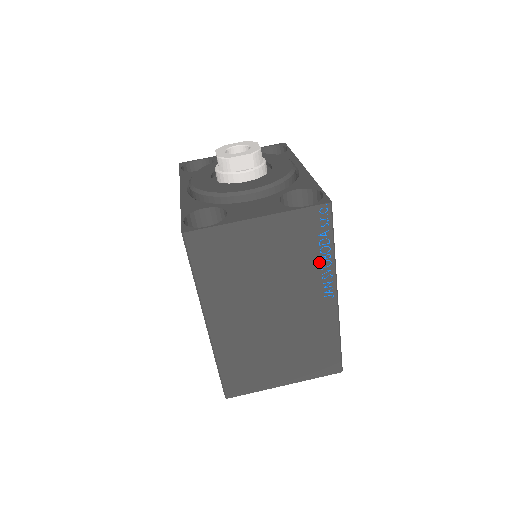
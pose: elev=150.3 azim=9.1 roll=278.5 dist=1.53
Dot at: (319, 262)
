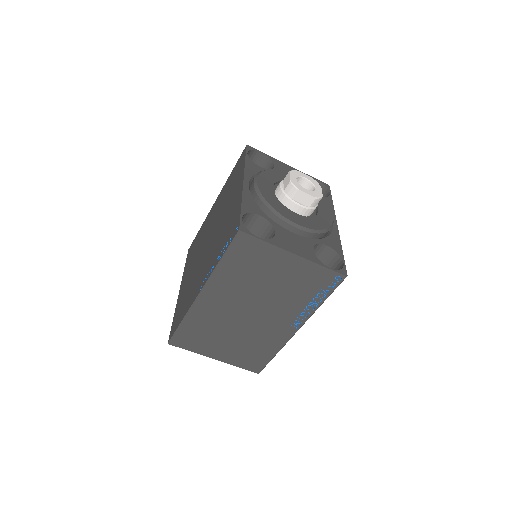
Dot at: (307, 304)
